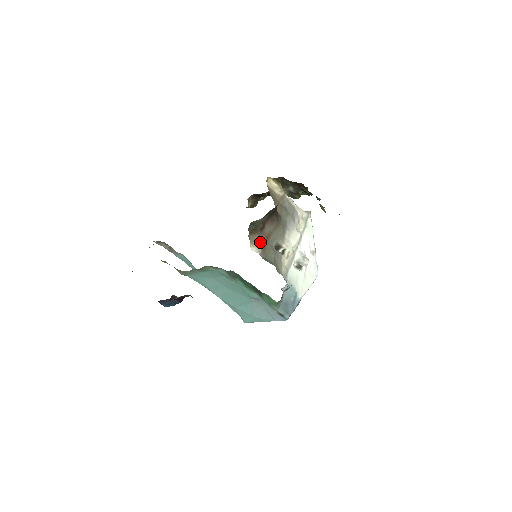
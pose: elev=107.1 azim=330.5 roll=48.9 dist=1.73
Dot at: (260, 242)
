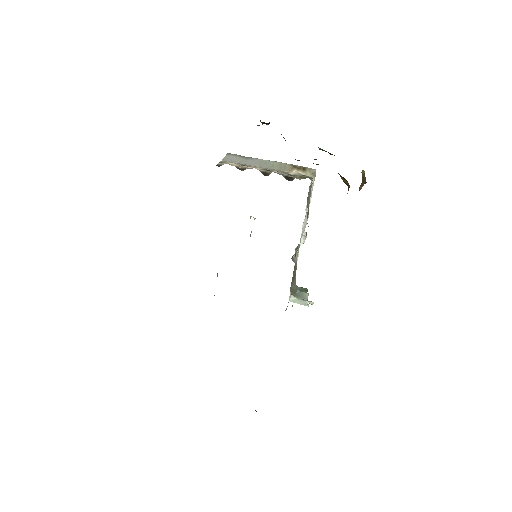
Dot at: occluded
